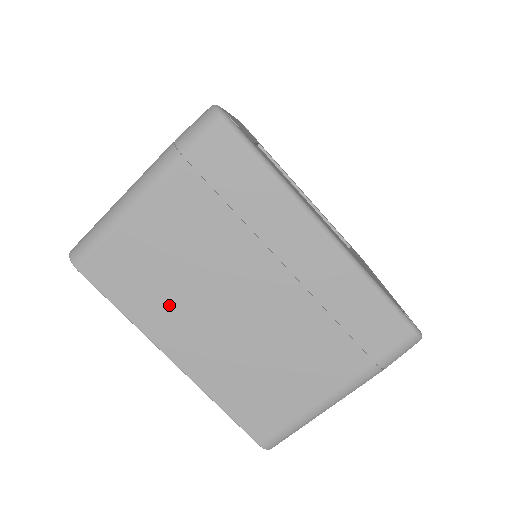
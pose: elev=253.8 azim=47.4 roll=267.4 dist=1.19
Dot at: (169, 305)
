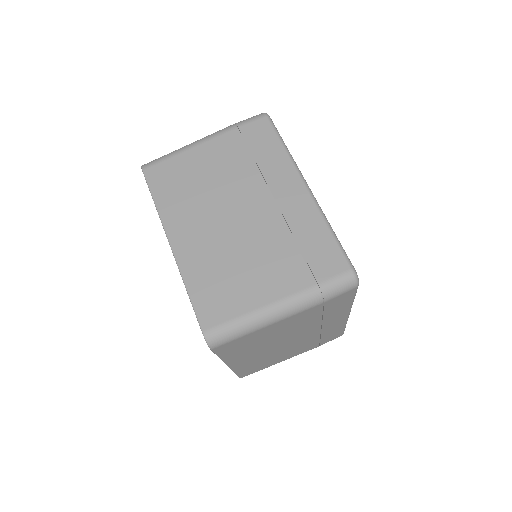
Dot at: (187, 205)
